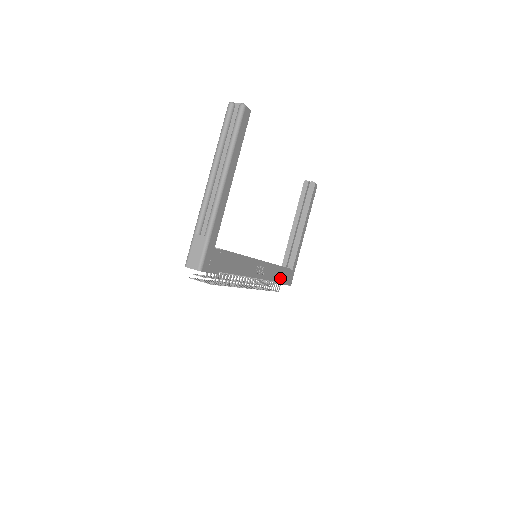
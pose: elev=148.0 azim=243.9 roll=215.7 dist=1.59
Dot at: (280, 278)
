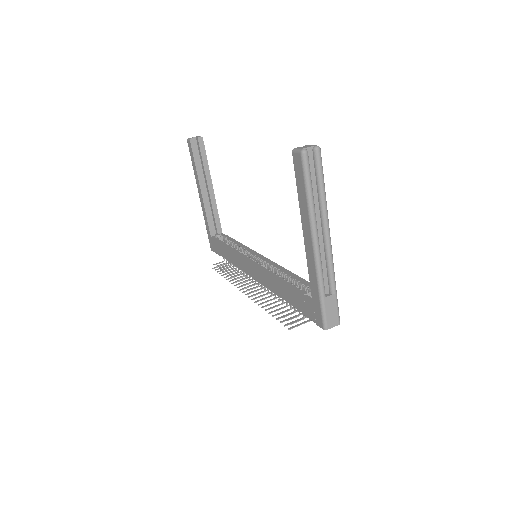
Dot at: occluded
